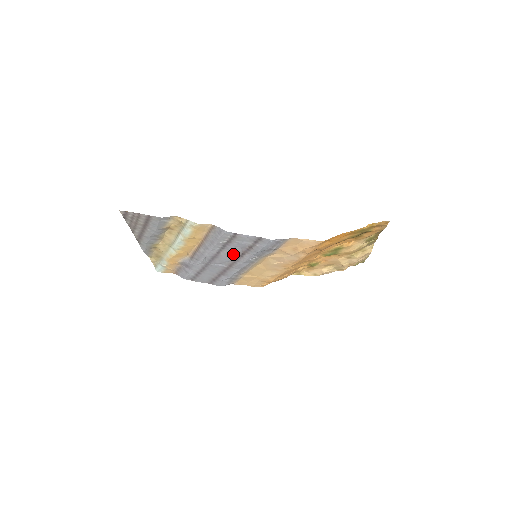
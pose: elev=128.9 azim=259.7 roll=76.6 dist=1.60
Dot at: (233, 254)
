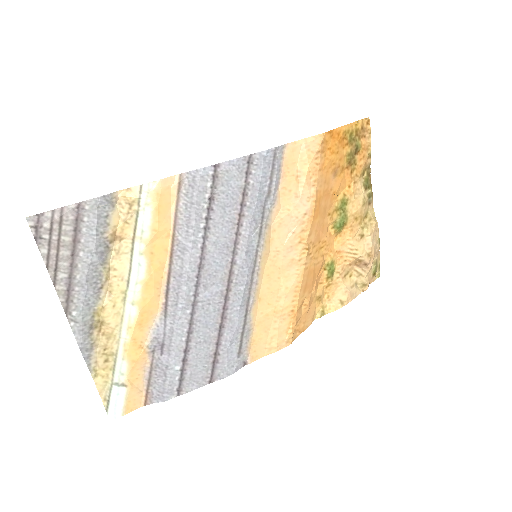
Dot at: (225, 237)
